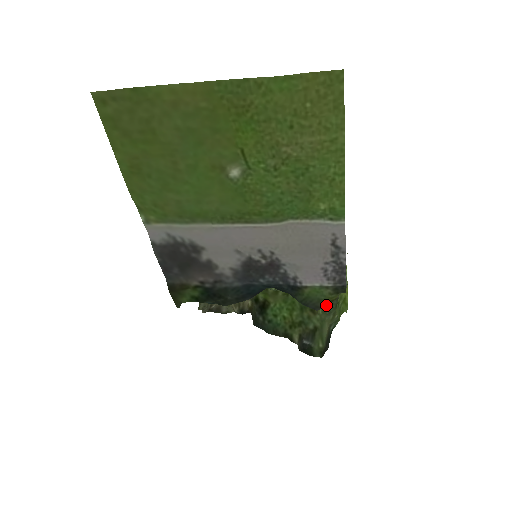
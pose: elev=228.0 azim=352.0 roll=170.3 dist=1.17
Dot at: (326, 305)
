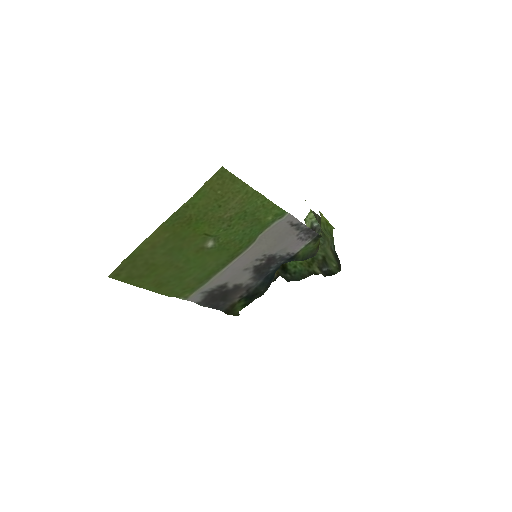
Dot at: (317, 249)
